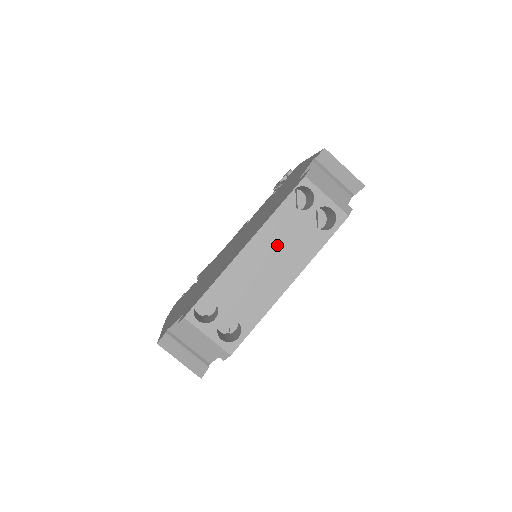
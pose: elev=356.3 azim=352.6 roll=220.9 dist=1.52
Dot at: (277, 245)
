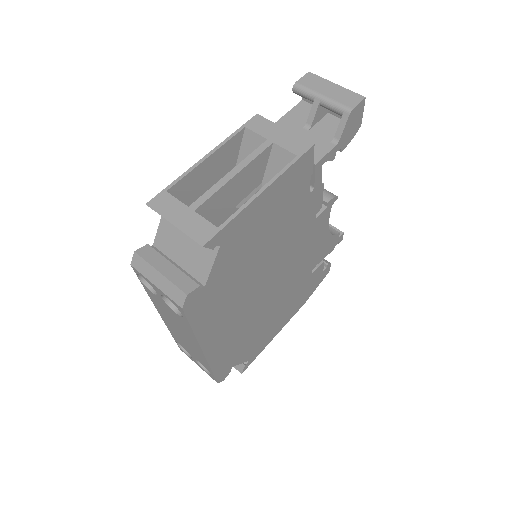
Dot at: (171, 319)
